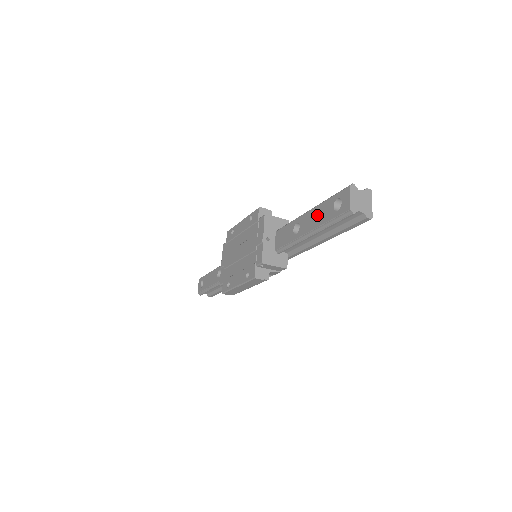
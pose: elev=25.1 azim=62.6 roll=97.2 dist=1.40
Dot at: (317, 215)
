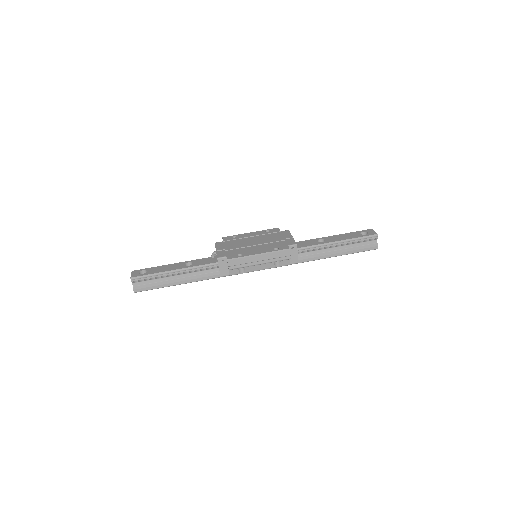
Dot at: (344, 236)
